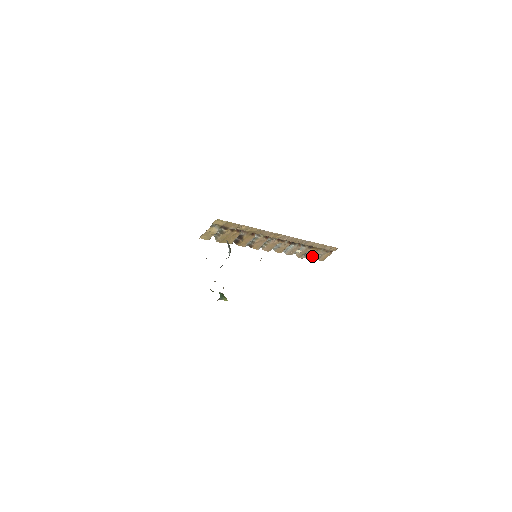
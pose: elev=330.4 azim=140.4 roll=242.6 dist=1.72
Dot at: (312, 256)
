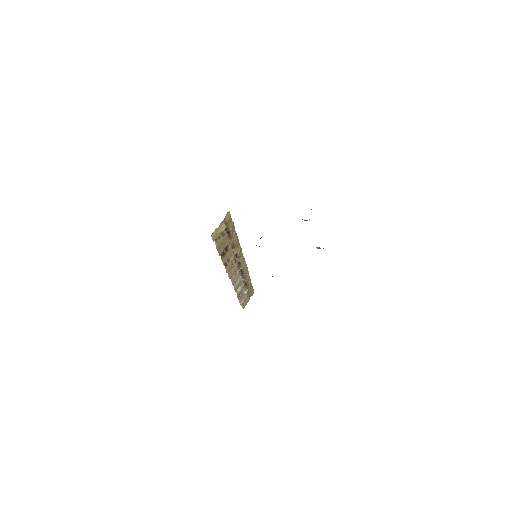
Dot at: (243, 298)
